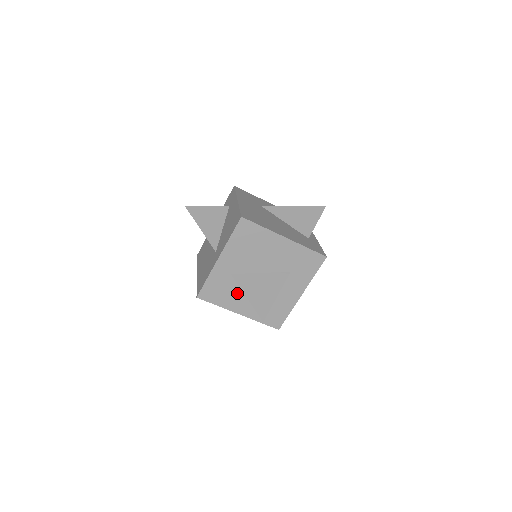
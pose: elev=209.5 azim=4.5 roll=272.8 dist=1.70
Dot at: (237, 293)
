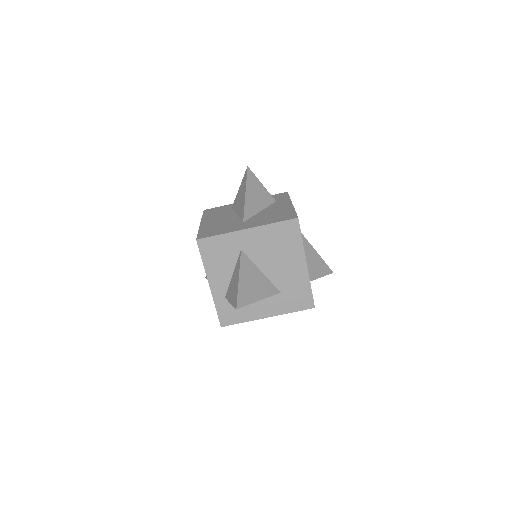
Dot at: (228, 268)
